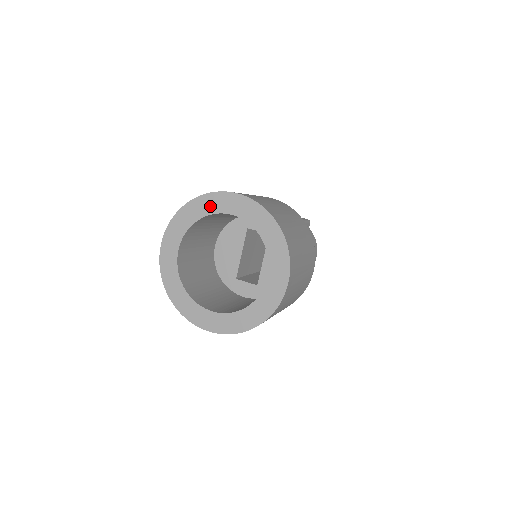
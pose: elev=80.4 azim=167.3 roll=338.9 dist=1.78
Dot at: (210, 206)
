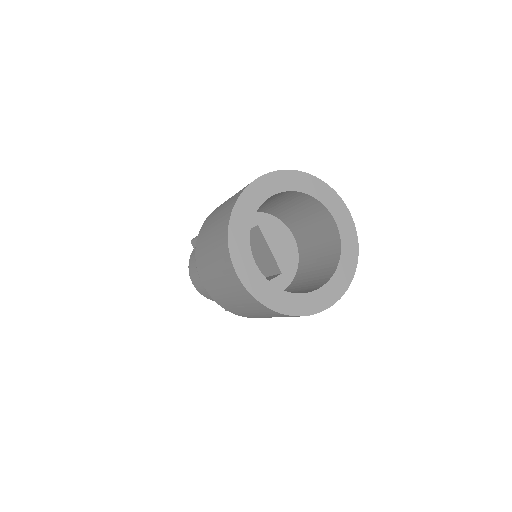
Dot at: (252, 202)
